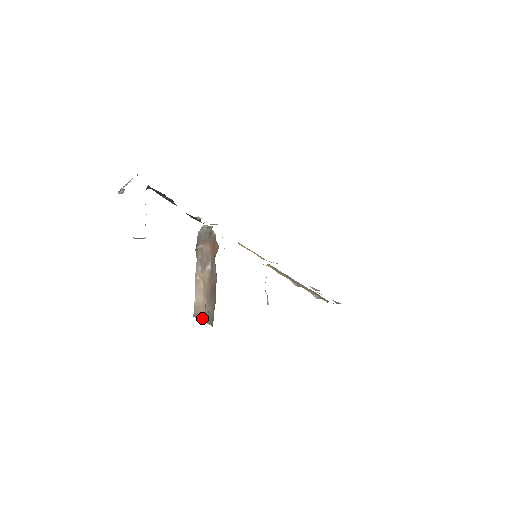
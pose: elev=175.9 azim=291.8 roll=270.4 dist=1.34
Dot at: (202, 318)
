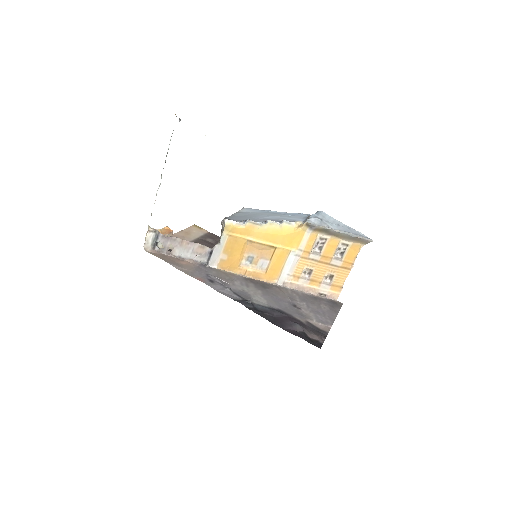
Dot at: occluded
